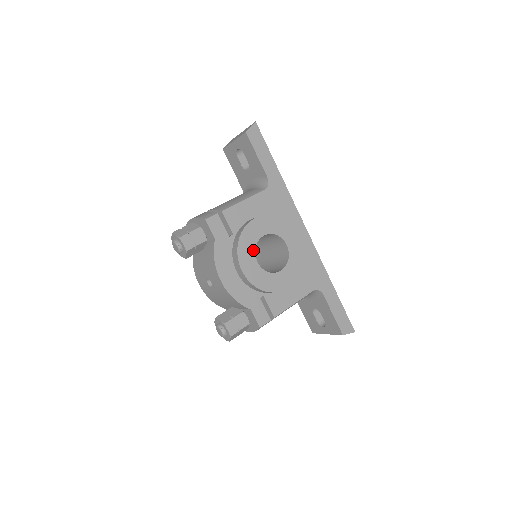
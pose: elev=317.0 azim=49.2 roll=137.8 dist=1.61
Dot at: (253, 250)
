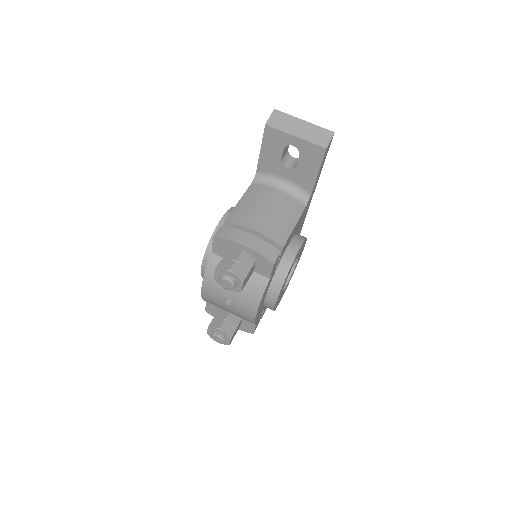
Dot at: (286, 280)
